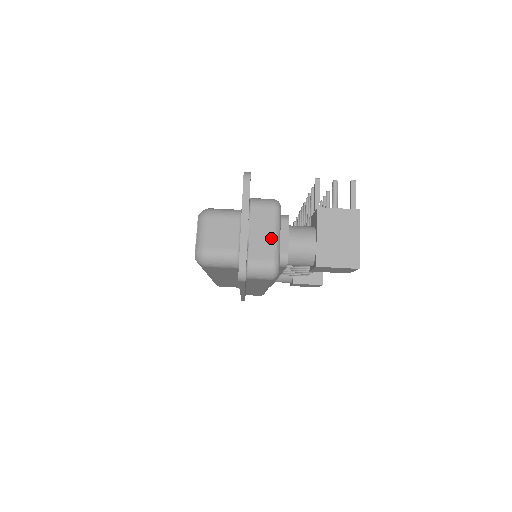
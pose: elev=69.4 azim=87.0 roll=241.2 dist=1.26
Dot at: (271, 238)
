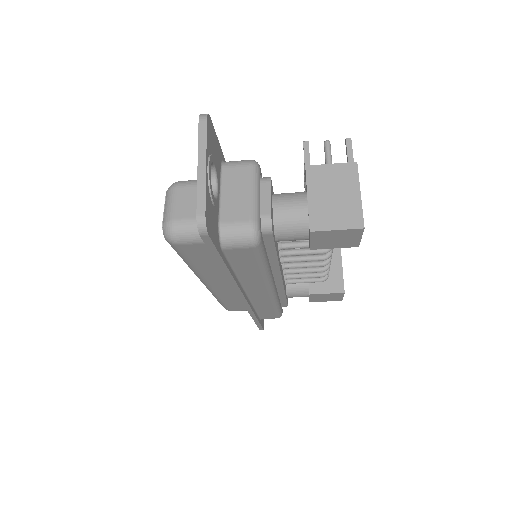
Dot at: (247, 197)
